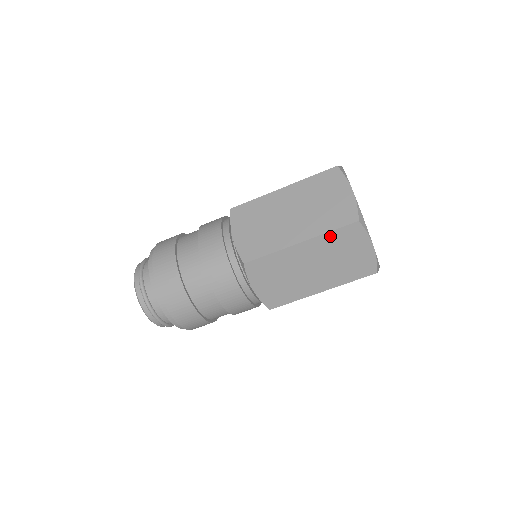
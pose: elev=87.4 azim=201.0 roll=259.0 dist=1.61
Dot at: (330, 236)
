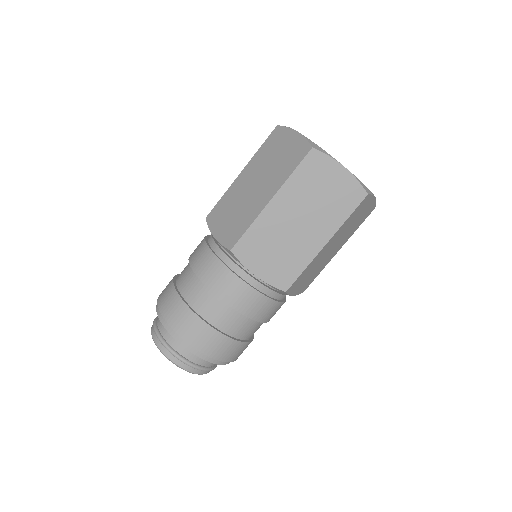
Dot at: (347, 221)
